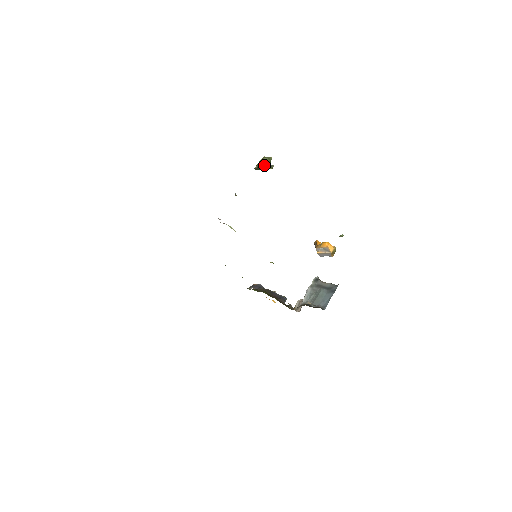
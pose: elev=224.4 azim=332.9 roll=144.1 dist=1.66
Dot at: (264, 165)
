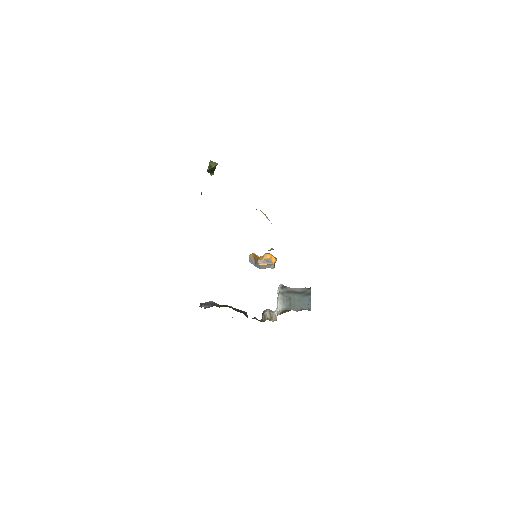
Dot at: (212, 169)
